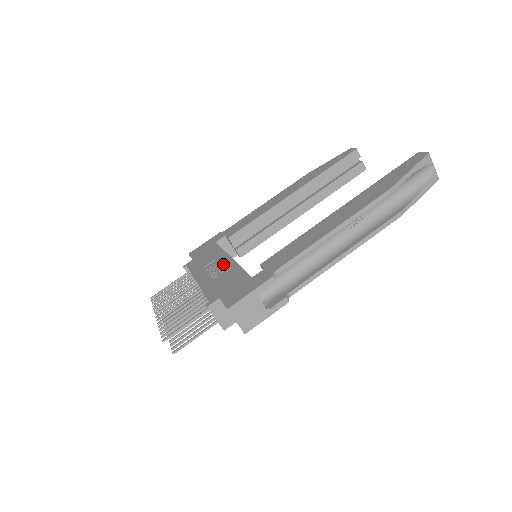
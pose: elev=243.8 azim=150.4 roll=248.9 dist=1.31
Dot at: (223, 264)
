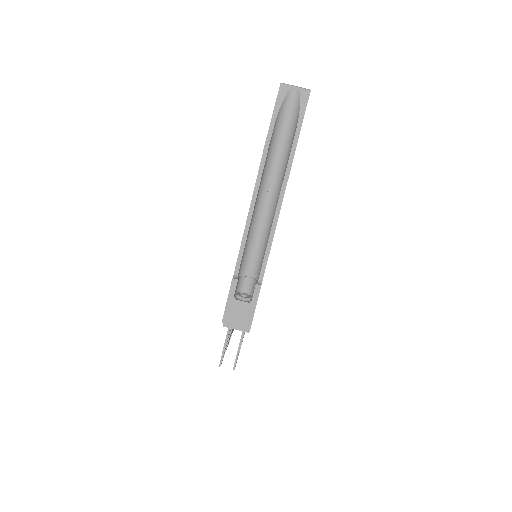
Dot at: occluded
